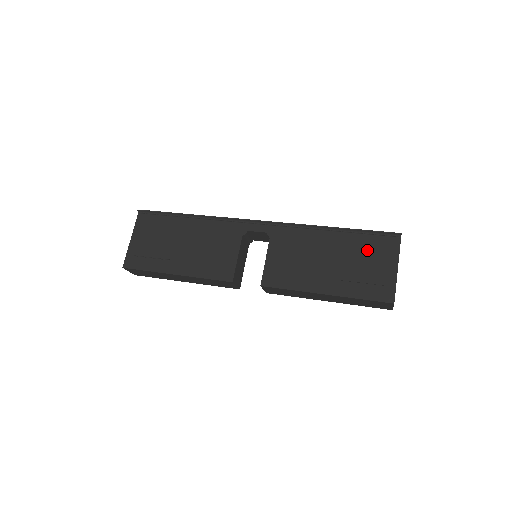
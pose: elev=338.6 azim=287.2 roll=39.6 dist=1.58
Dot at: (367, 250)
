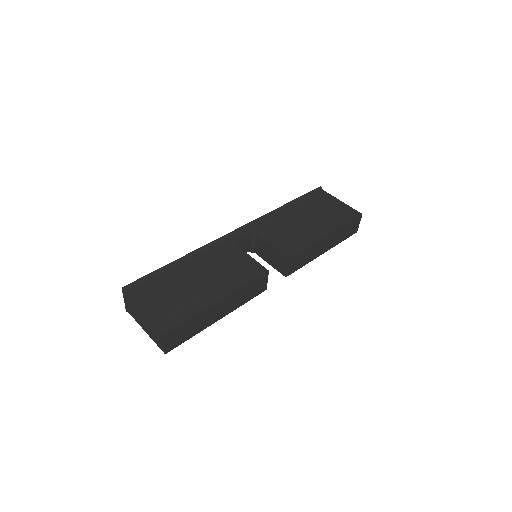
Dot at: (316, 203)
